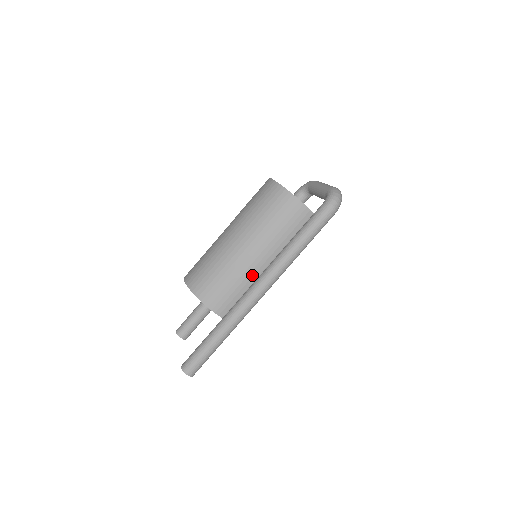
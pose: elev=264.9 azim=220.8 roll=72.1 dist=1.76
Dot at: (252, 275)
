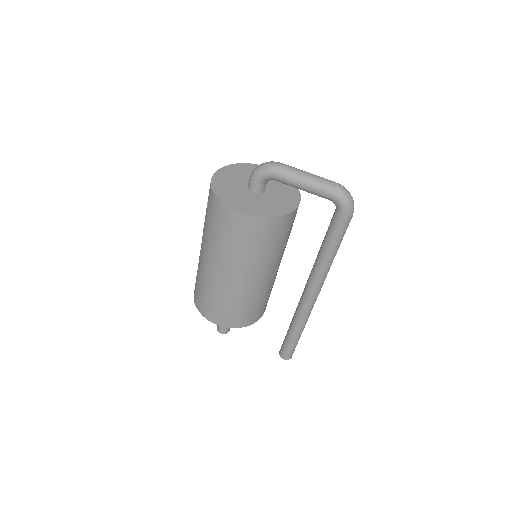
Dot at: occluded
